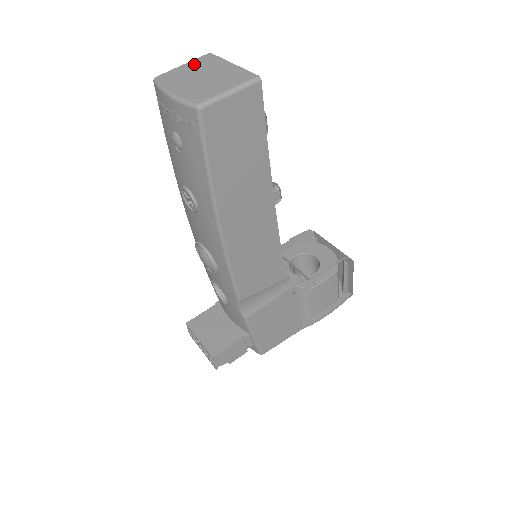
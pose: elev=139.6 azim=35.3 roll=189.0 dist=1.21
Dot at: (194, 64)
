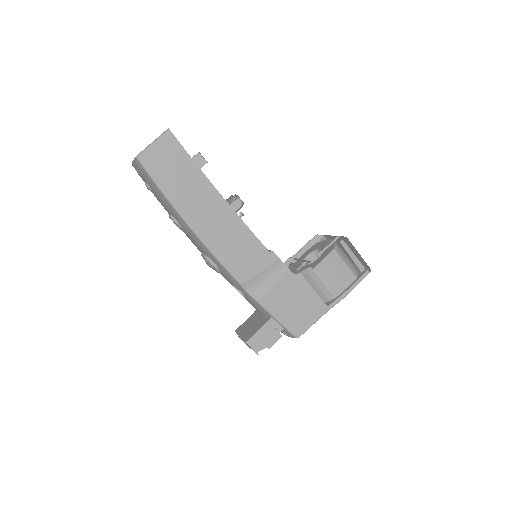
Dot at: occluded
